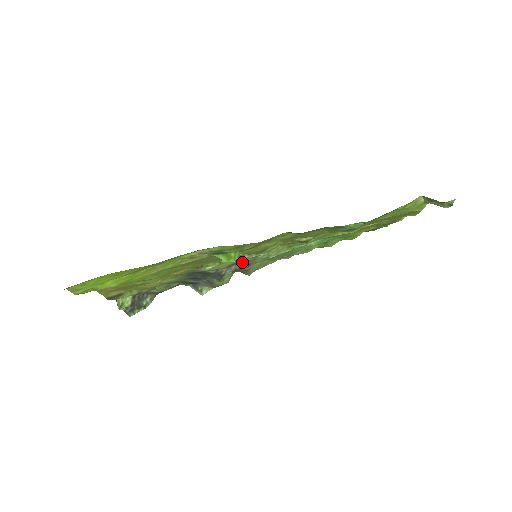
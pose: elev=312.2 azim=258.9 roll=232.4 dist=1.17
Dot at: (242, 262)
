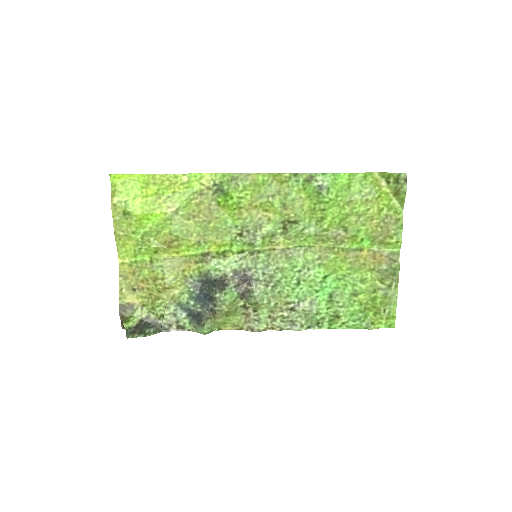
Dot at: (244, 270)
